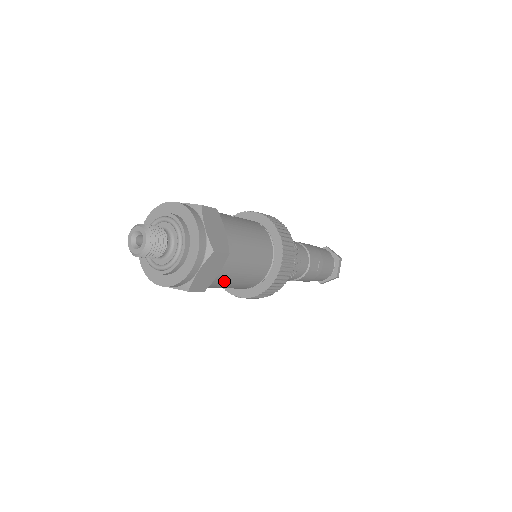
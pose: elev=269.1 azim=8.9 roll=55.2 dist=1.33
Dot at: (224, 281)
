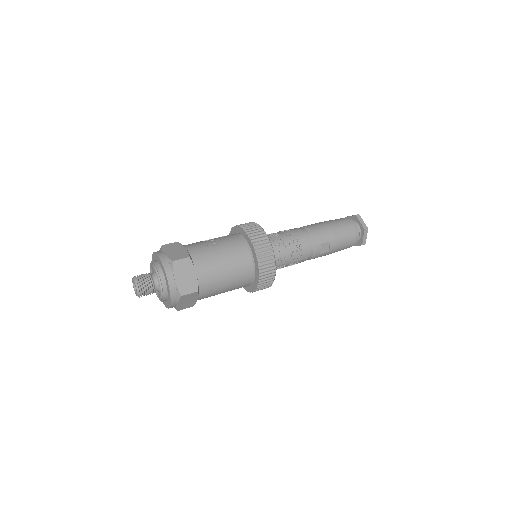
Dot at: (209, 296)
